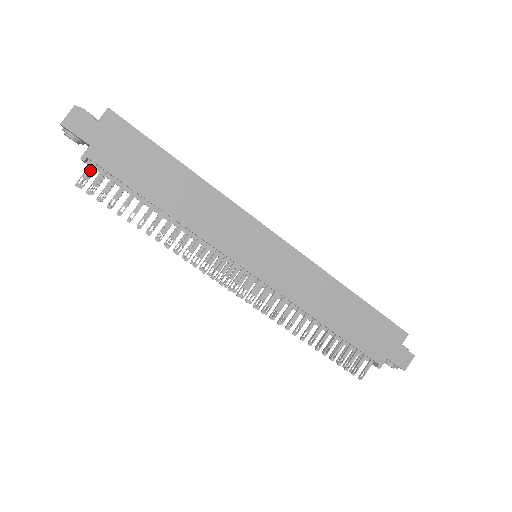
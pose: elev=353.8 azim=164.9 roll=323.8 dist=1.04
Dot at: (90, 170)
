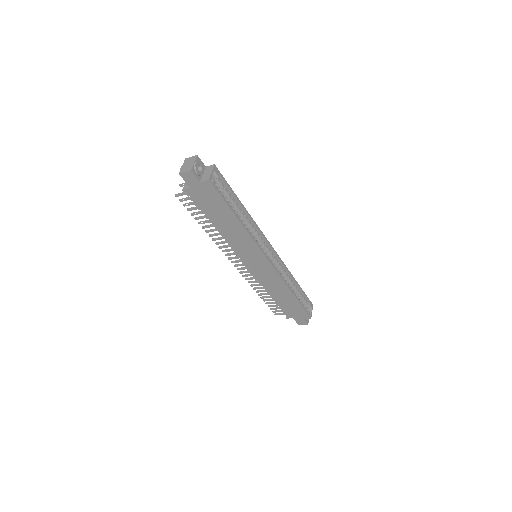
Dot at: (186, 194)
